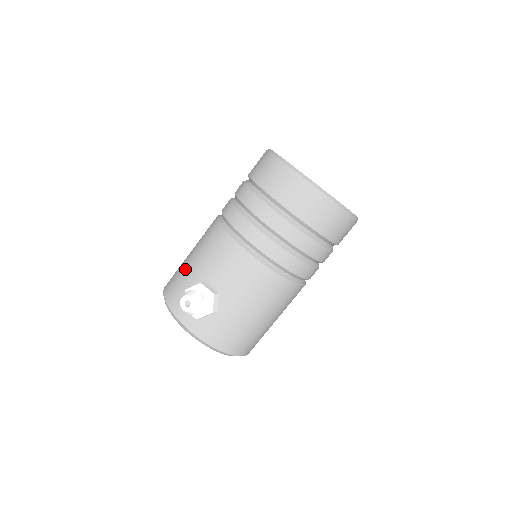
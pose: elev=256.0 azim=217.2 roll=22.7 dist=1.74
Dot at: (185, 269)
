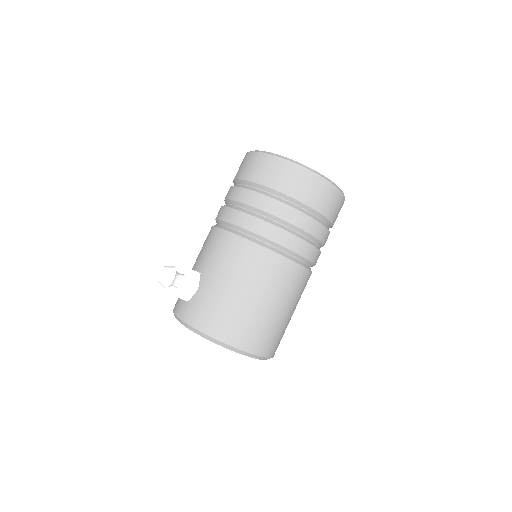
Dot at: occluded
